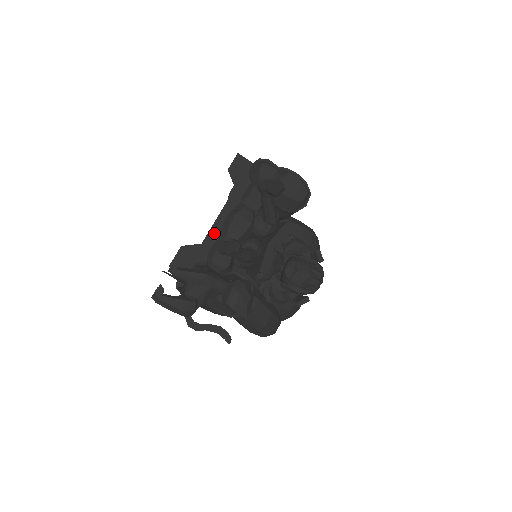
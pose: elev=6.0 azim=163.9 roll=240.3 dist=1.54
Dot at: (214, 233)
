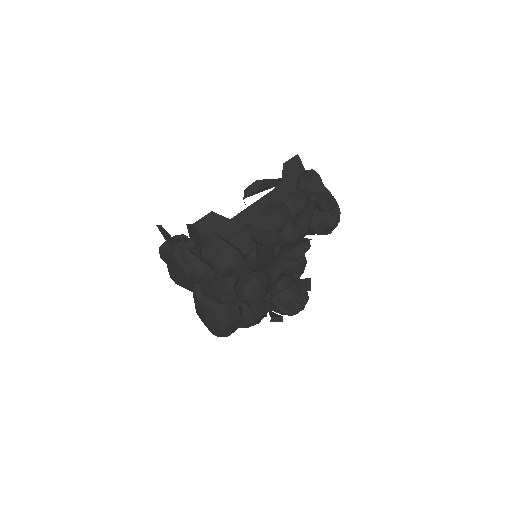
Dot at: (245, 215)
